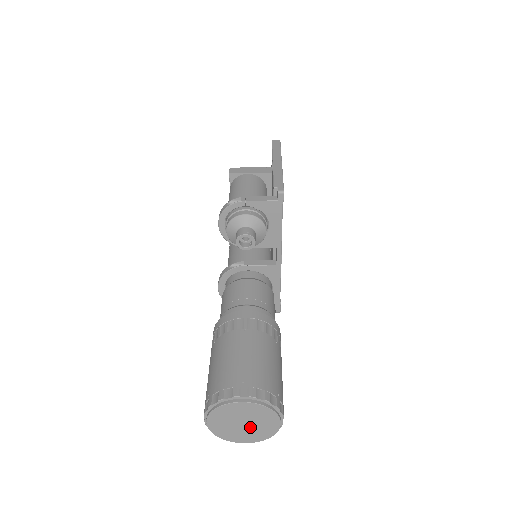
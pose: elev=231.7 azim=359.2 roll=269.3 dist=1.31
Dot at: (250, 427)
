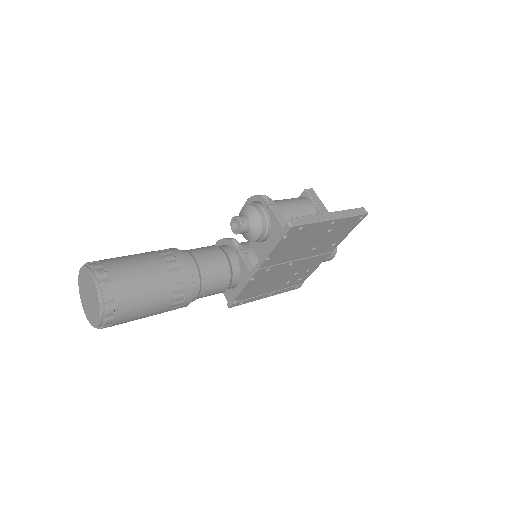
Dot at: (90, 304)
